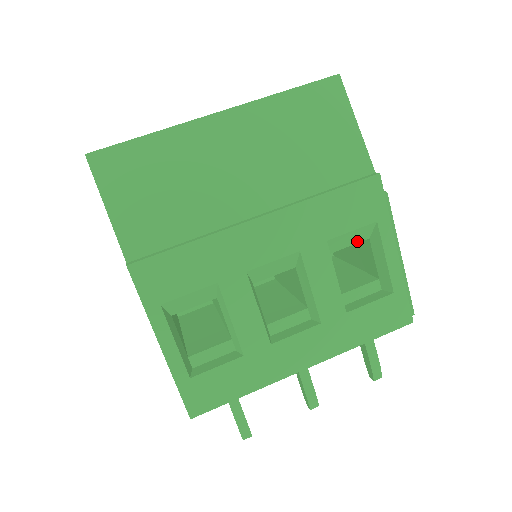
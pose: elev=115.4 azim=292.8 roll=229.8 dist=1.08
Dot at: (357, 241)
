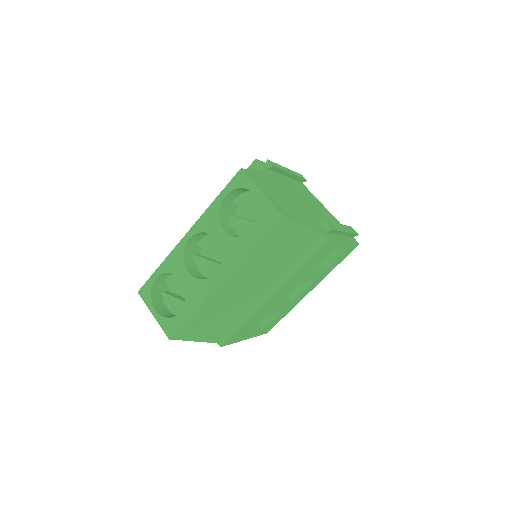
Dot at: occluded
